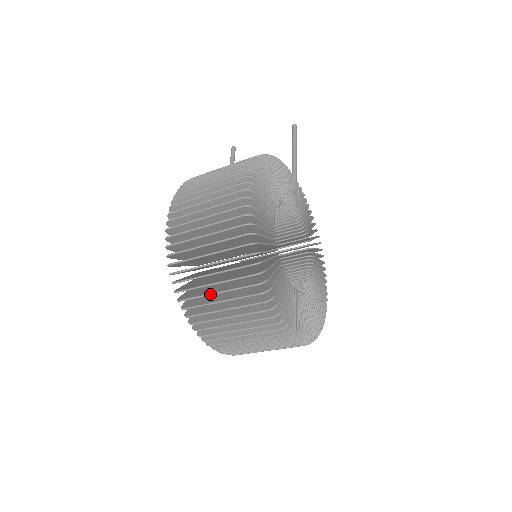
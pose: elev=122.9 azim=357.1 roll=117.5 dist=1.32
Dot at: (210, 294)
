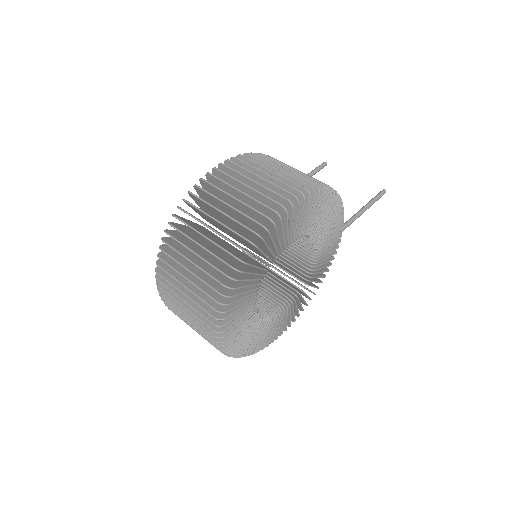
Dot at: (190, 249)
